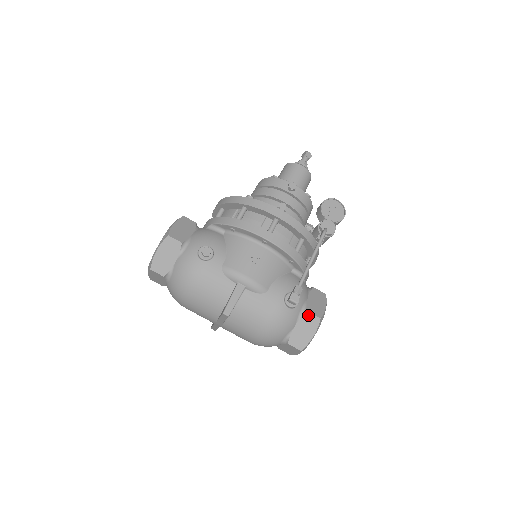
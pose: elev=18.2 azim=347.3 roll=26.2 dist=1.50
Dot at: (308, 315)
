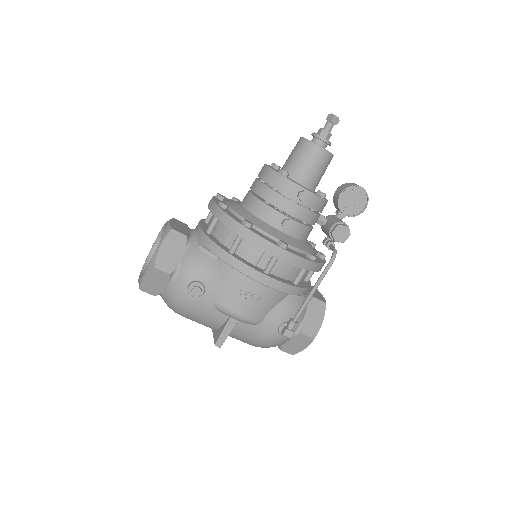
Dot at: (302, 336)
